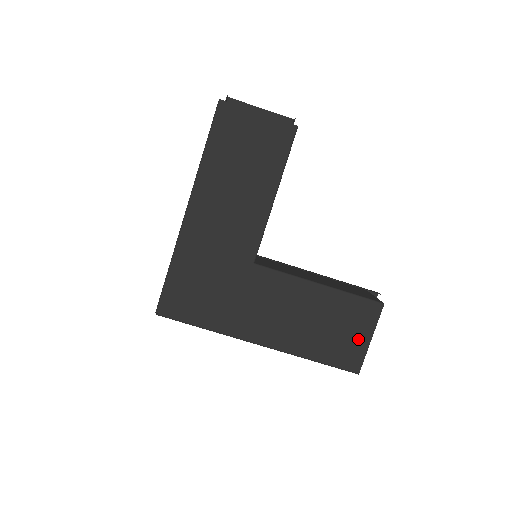
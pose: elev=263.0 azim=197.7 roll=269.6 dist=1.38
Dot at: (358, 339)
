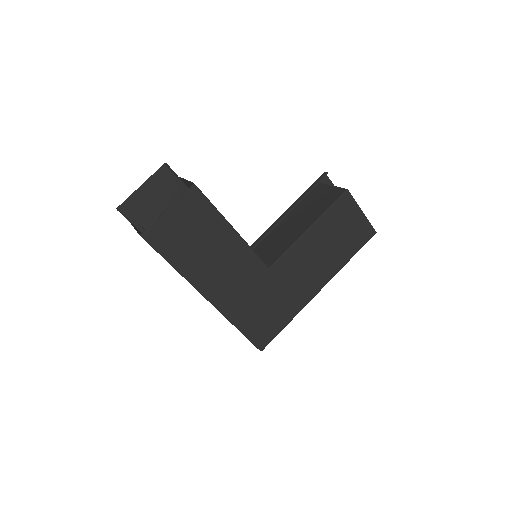
Dot at: (357, 221)
